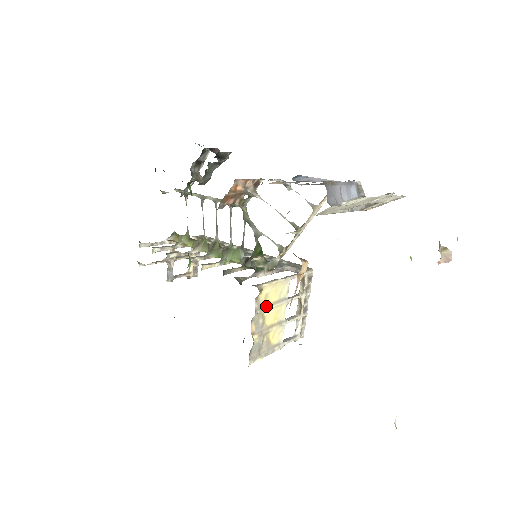
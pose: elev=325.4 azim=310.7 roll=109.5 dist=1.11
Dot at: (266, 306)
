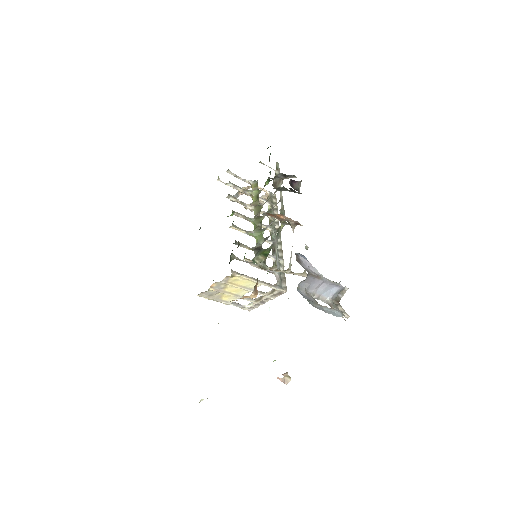
Dot at: (232, 283)
